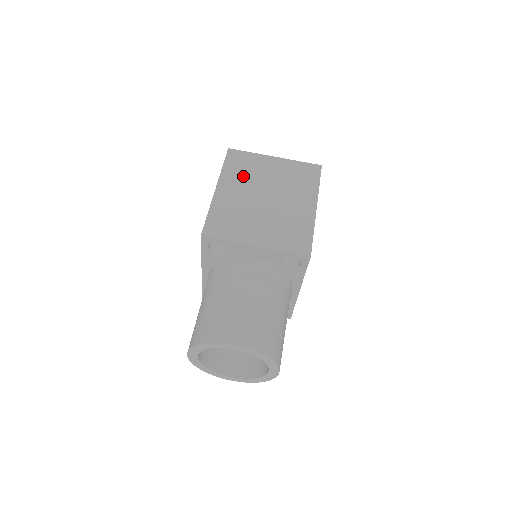
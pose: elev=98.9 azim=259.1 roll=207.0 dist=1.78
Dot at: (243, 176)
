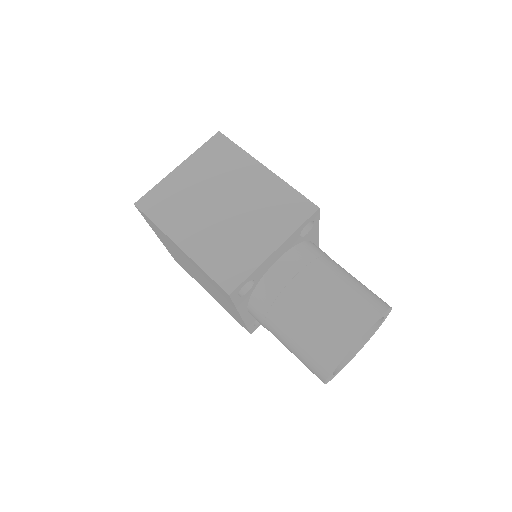
Dot at: (181, 211)
